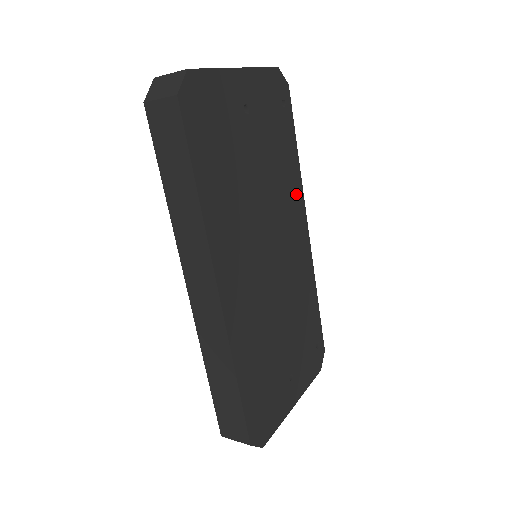
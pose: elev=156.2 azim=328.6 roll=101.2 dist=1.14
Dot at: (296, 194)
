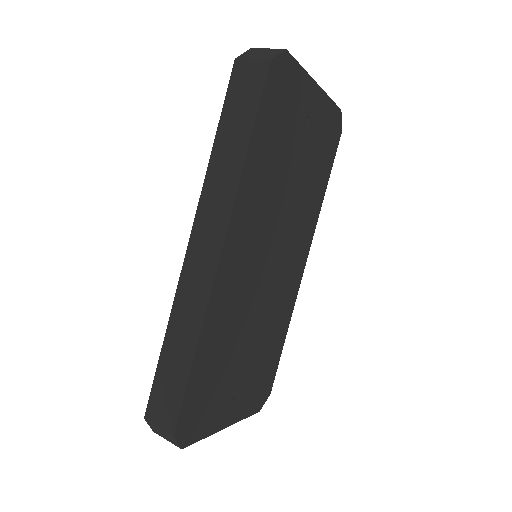
Dot at: (310, 224)
